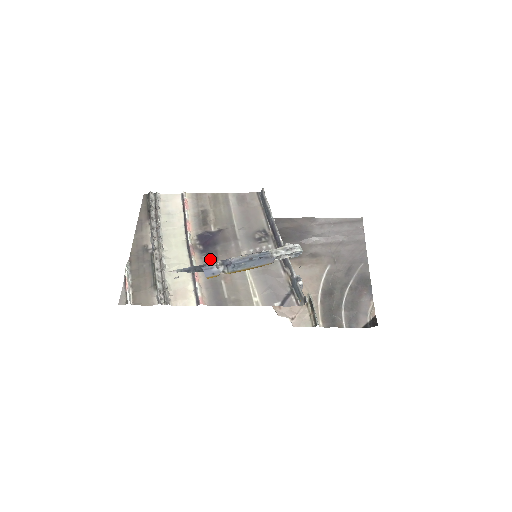
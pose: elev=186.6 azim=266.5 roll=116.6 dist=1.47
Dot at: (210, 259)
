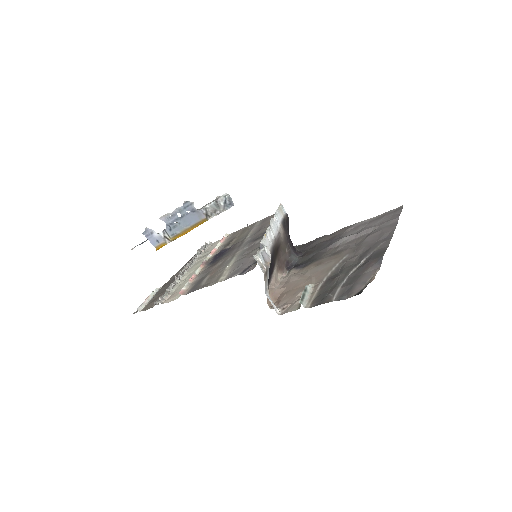
Dot at: (212, 265)
